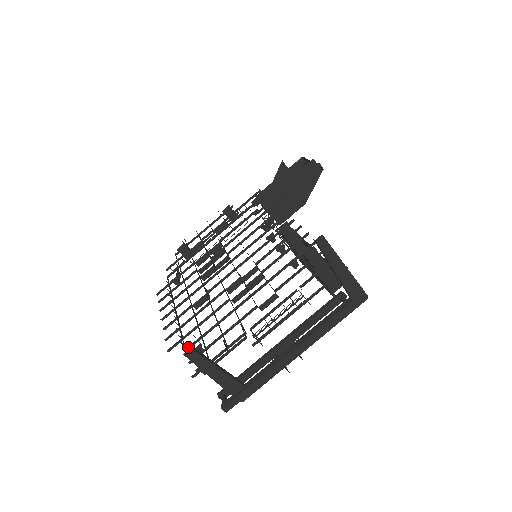
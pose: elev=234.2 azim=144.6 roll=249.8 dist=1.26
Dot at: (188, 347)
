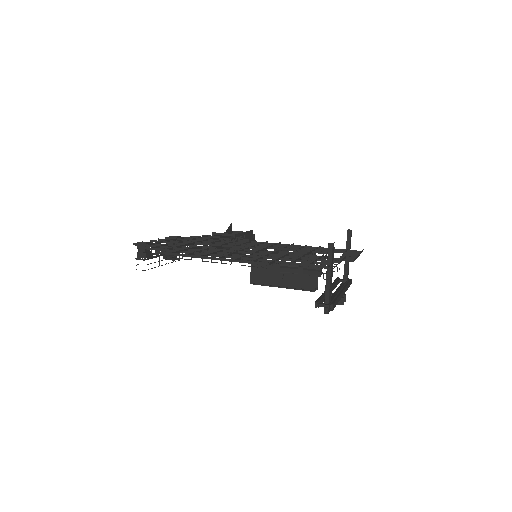
Dot at: (293, 262)
